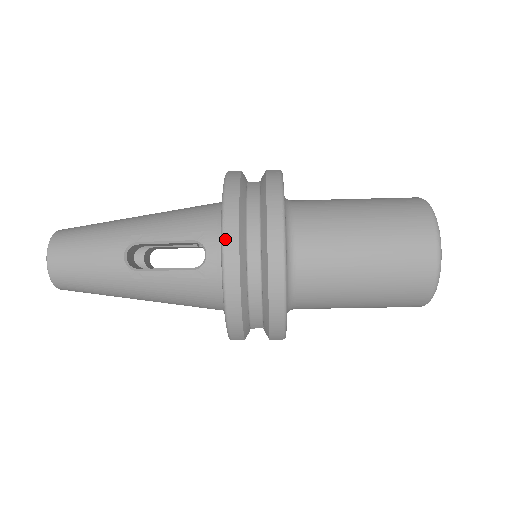
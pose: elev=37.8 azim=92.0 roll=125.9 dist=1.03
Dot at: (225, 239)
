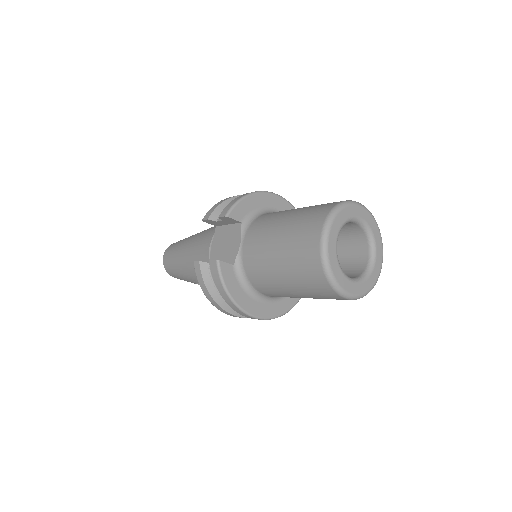
Dot at: occluded
